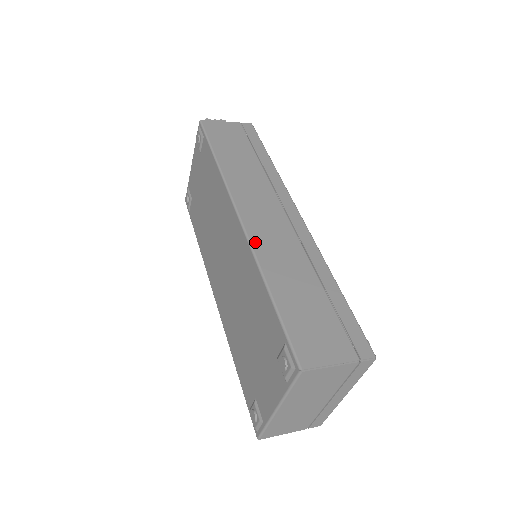
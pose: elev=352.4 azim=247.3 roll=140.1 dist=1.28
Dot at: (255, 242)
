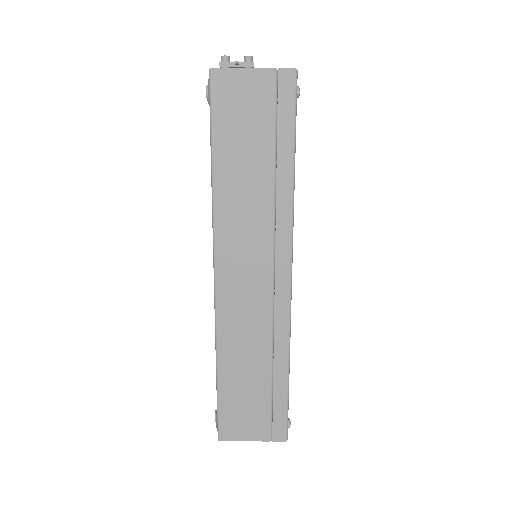
Dot at: (221, 318)
